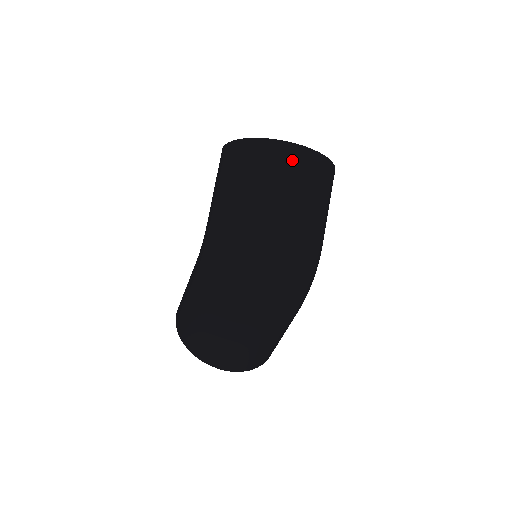
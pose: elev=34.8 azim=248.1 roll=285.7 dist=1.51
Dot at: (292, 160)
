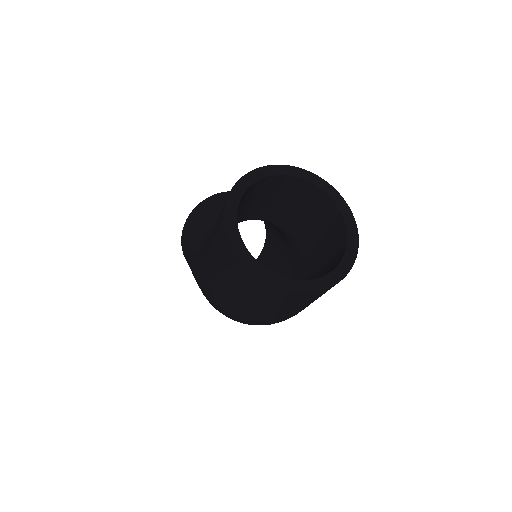
Dot at: (293, 300)
